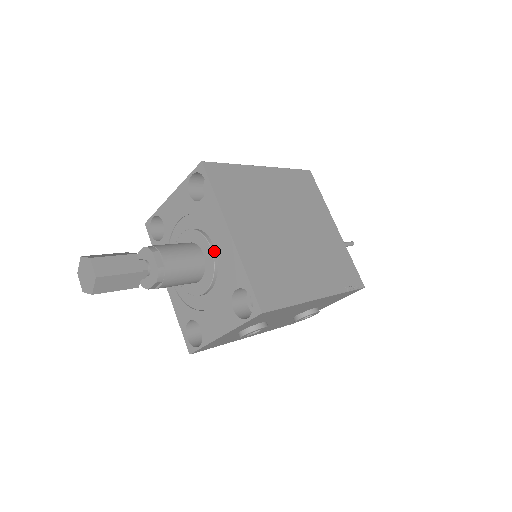
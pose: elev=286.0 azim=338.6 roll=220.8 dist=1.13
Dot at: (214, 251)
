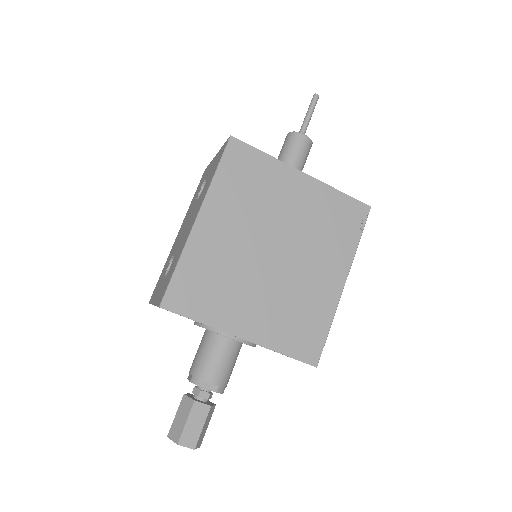
Dot at: (237, 338)
